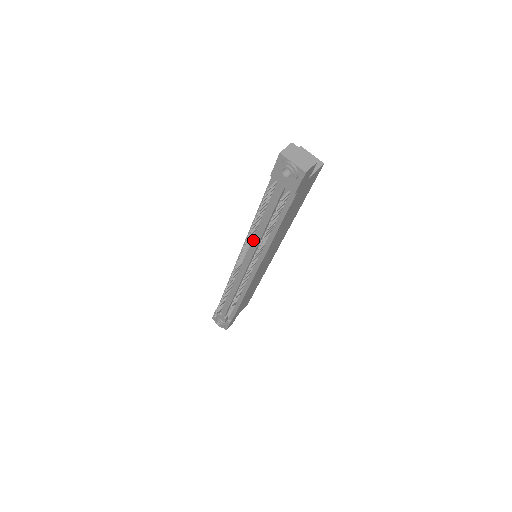
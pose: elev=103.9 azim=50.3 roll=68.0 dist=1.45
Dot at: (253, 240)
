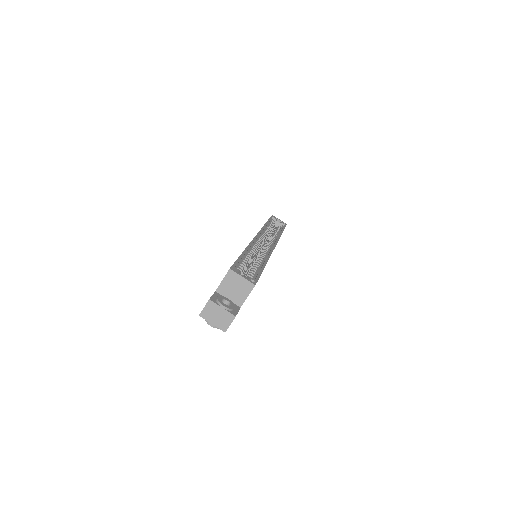
Dot at: occluded
